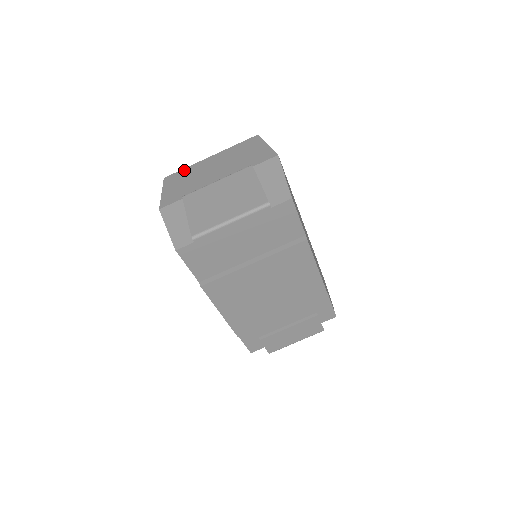
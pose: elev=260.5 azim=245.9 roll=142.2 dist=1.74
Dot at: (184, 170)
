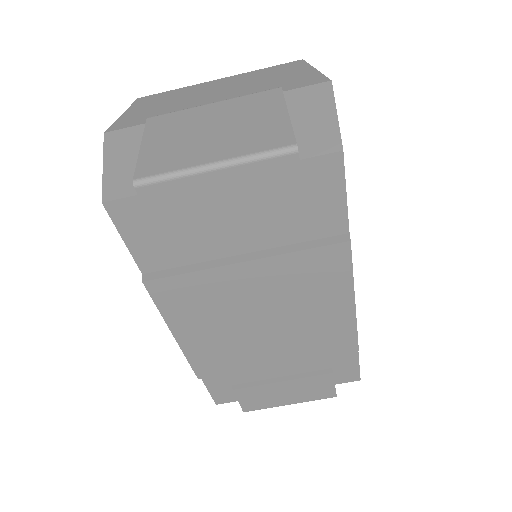
Dot at: (171, 91)
